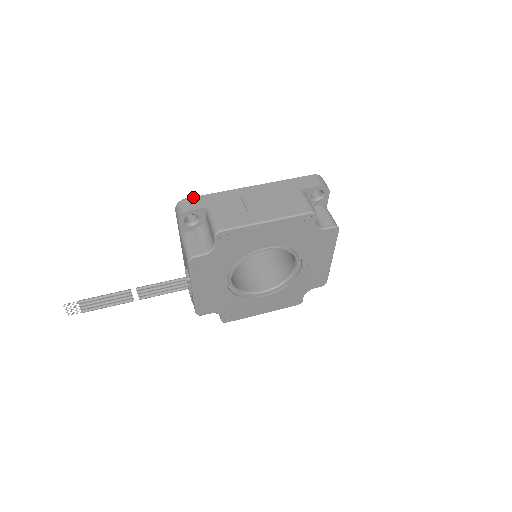
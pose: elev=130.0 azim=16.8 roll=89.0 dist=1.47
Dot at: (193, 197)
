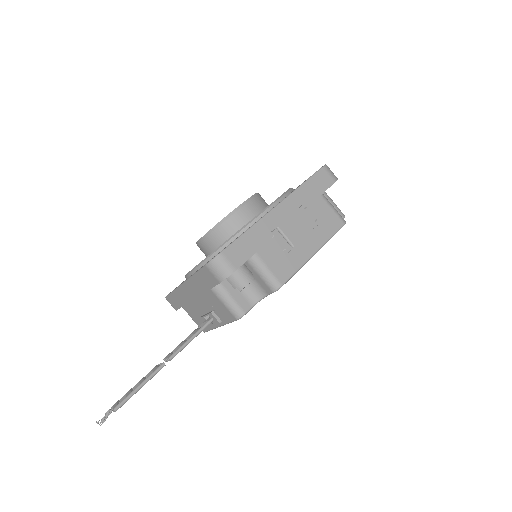
Dot at: (228, 247)
